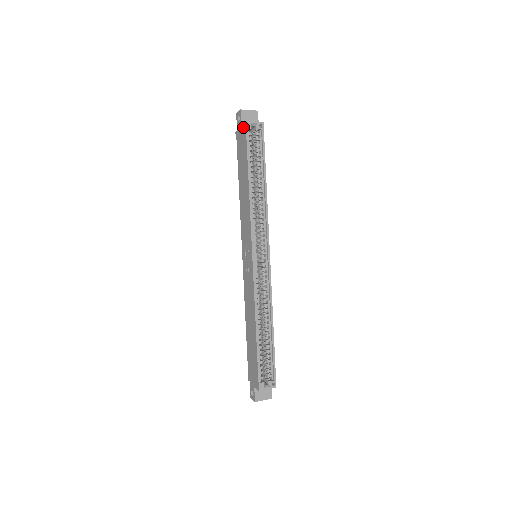
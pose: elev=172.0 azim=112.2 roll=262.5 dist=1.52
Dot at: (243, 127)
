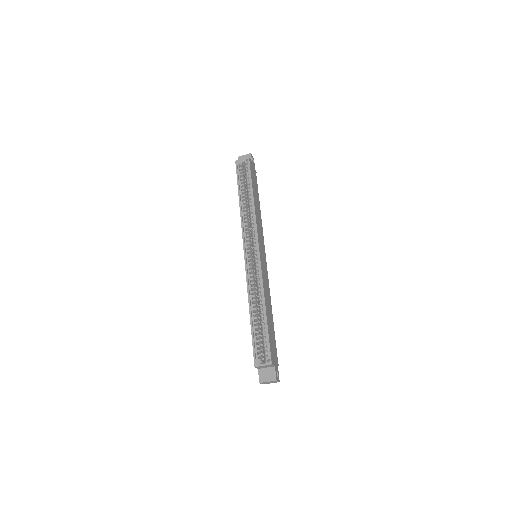
Dot at: occluded
